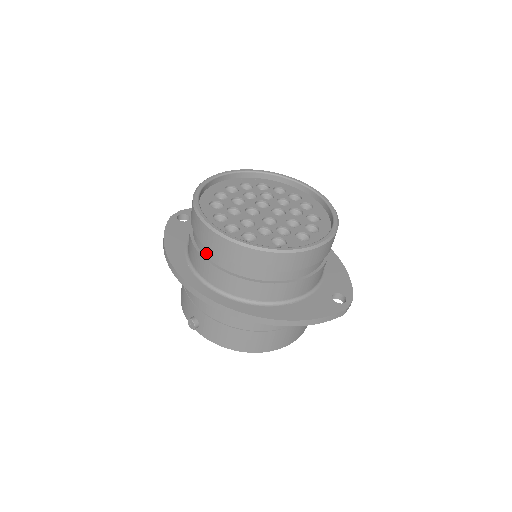
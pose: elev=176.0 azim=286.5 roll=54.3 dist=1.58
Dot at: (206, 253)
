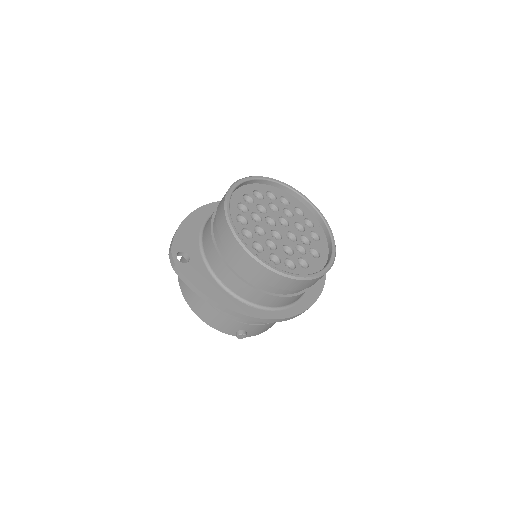
Dot at: (274, 291)
